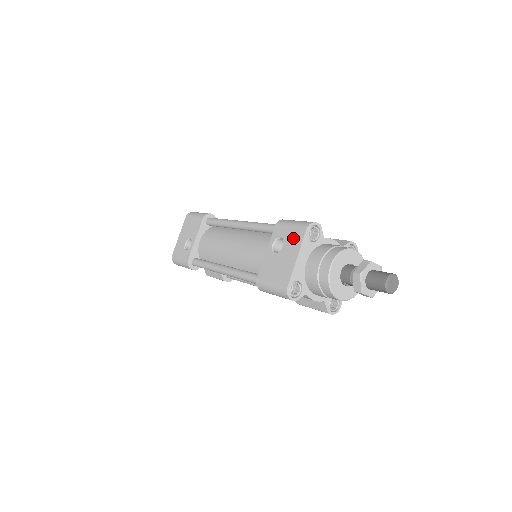
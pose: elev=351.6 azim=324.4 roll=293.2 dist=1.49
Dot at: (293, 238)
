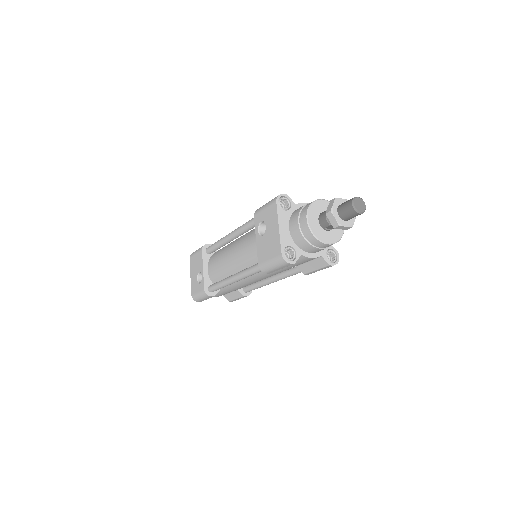
Dot at: (270, 215)
